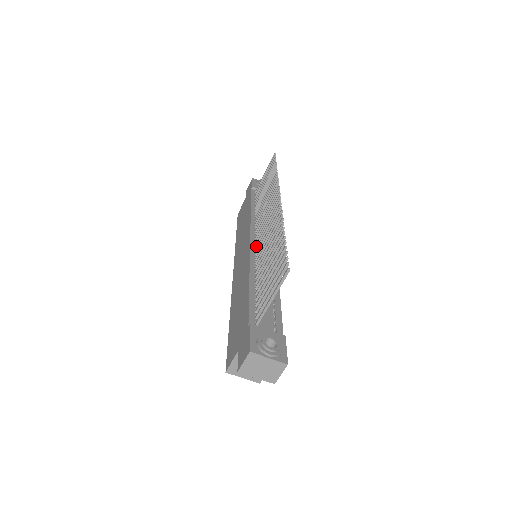
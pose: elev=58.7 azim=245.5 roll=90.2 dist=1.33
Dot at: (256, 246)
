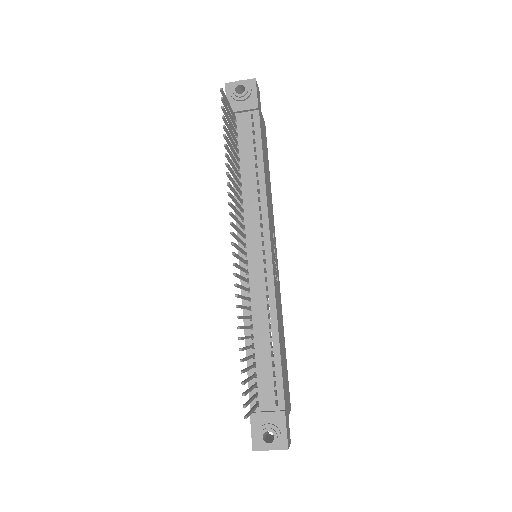
Dot at: (246, 264)
